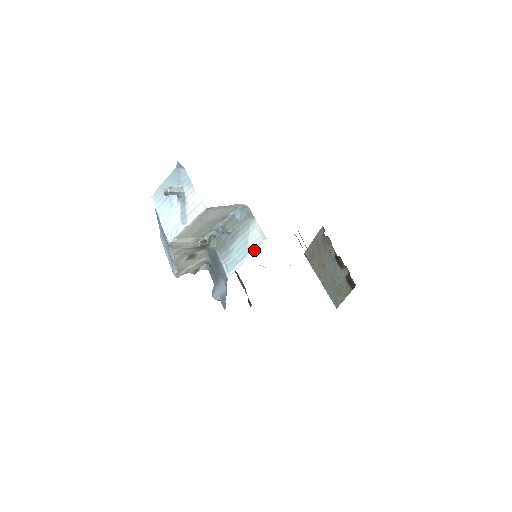
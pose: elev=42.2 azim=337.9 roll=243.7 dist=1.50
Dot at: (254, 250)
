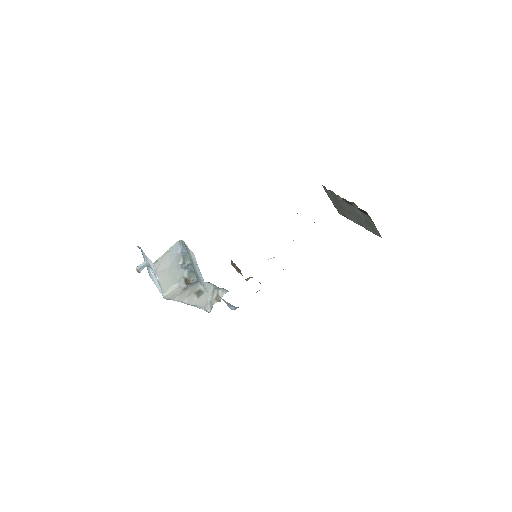
Dot at: occluded
